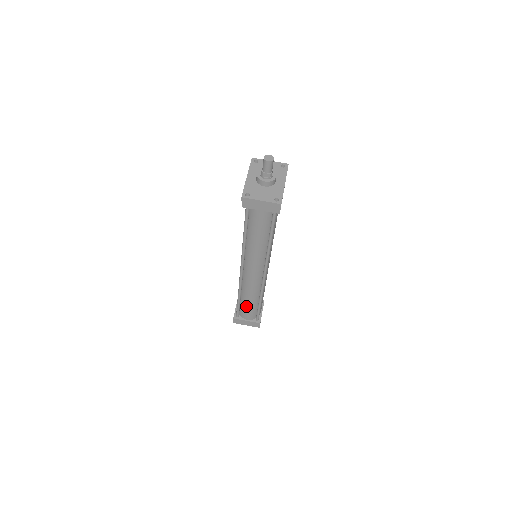
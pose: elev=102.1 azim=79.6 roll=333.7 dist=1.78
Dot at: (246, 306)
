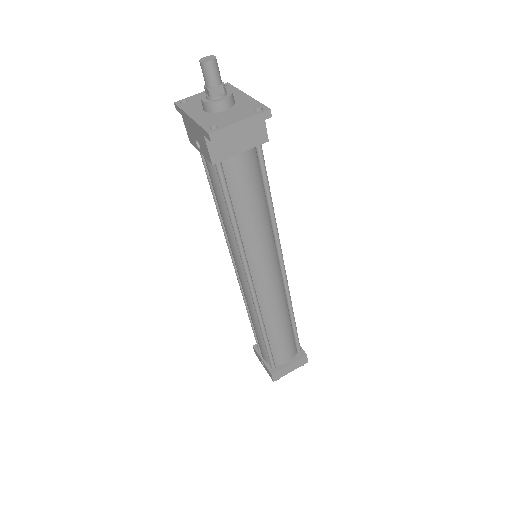
Dot at: (279, 342)
